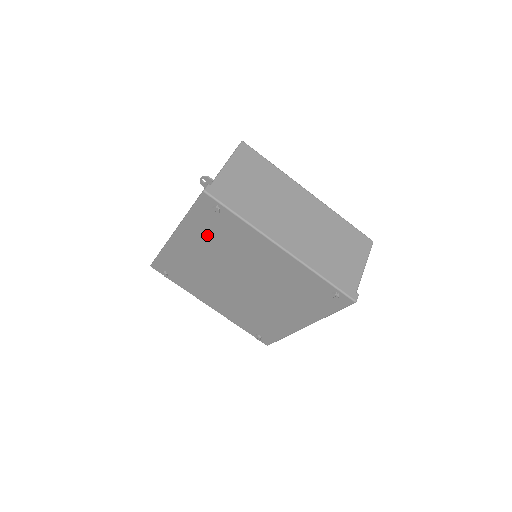
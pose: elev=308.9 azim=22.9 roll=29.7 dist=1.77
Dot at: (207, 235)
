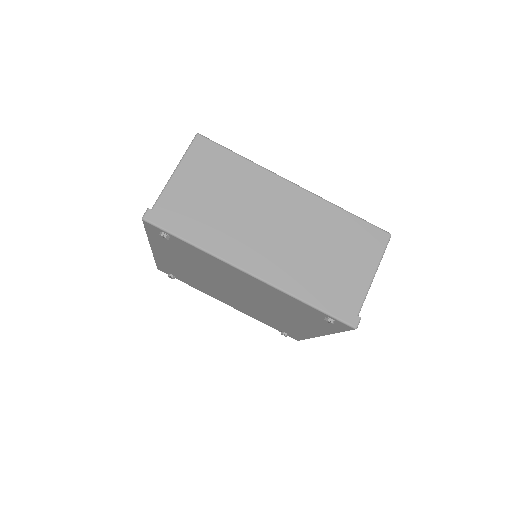
Dot at: (177, 254)
